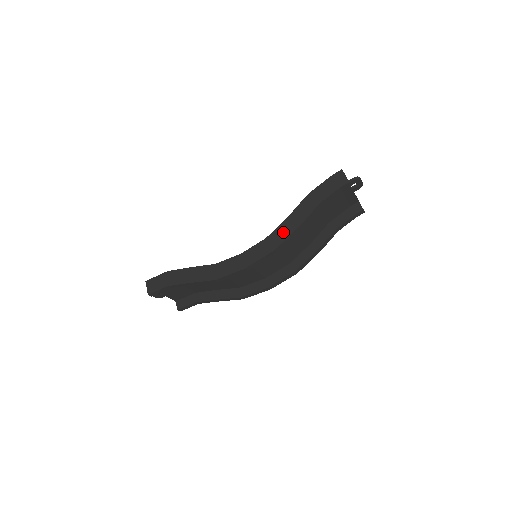
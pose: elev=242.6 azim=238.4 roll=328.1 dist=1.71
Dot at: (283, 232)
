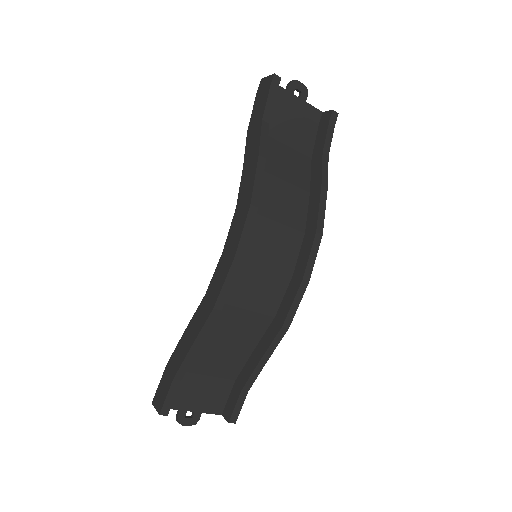
Dot at: (247, 181)
